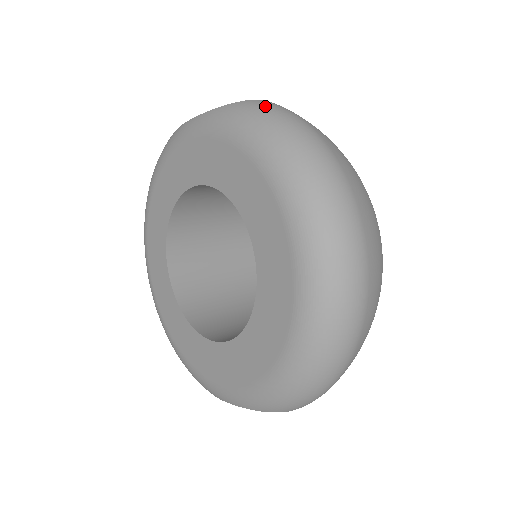
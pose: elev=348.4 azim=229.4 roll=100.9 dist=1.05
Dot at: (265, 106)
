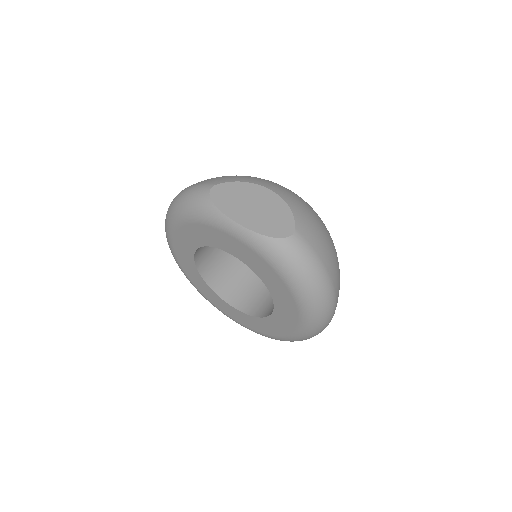
Dot at: (299, 252)
